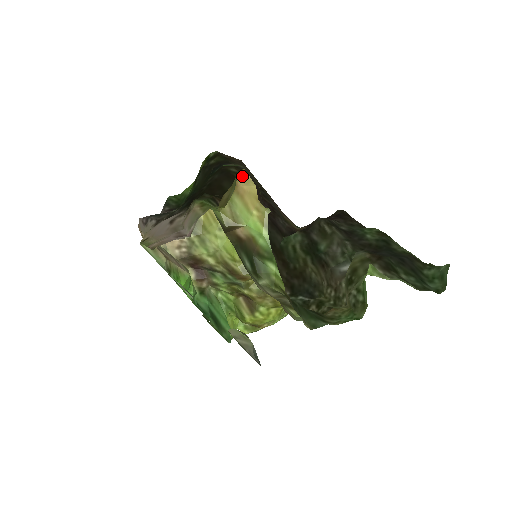
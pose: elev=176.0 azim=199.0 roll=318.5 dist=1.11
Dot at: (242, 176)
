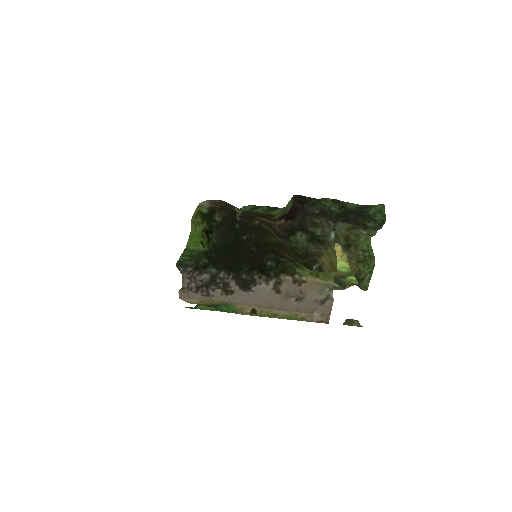
Dot at: (332, 246)
